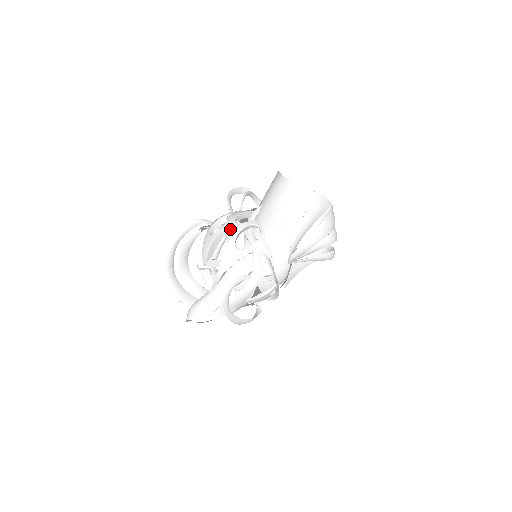
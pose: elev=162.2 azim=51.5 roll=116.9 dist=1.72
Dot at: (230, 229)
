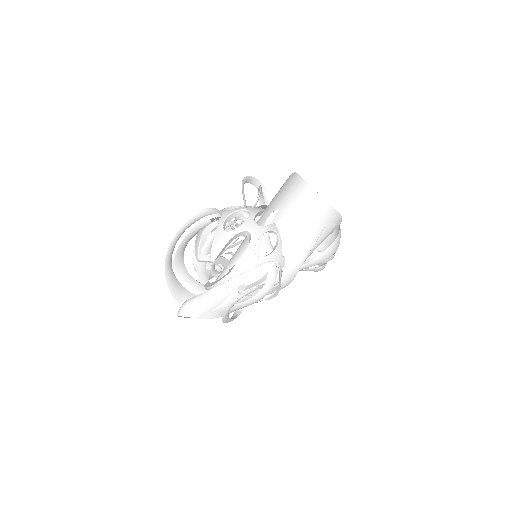
Dot at: (250, 231)
